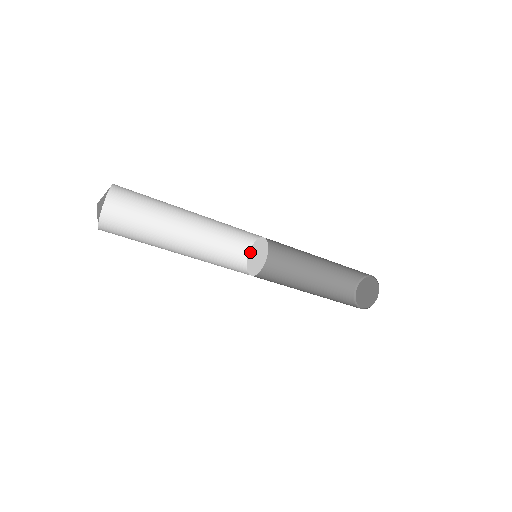
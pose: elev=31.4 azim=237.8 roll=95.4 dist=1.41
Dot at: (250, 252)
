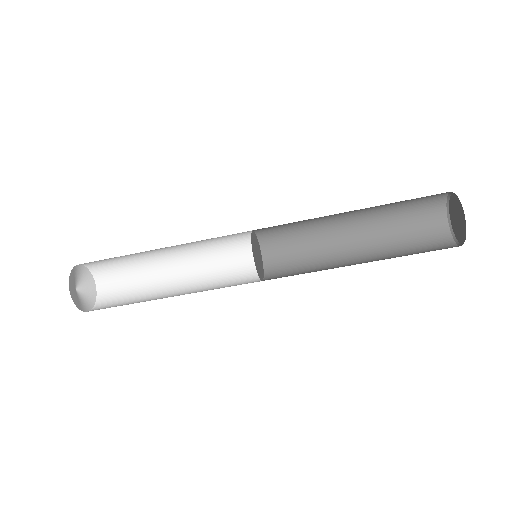
Dot at: (258, 243)
